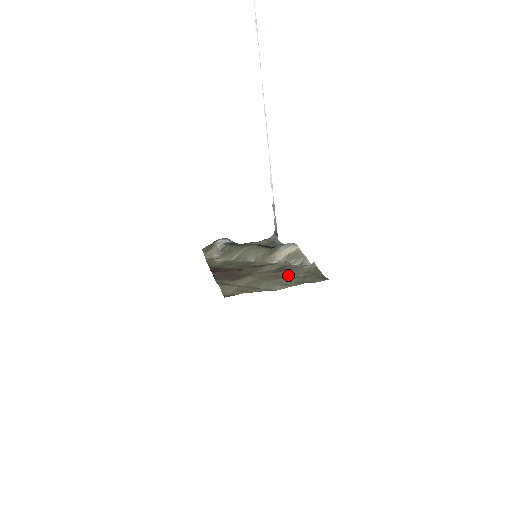
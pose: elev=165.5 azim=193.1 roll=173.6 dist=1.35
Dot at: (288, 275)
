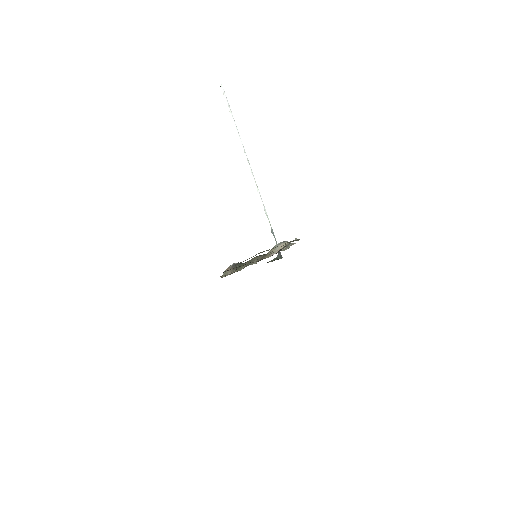
Dot at: occluded
